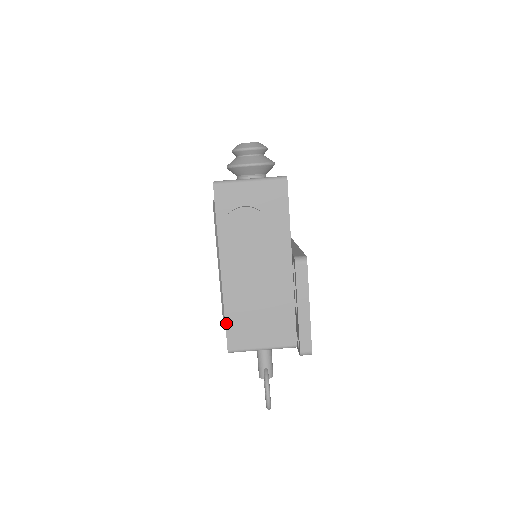
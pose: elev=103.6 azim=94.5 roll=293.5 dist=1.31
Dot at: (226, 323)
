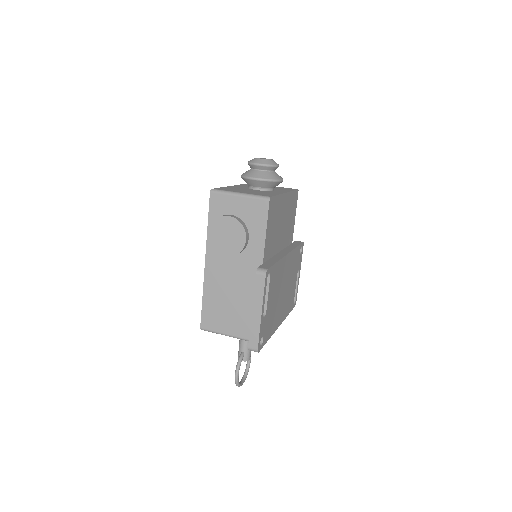
Dot at: (202, 306)
